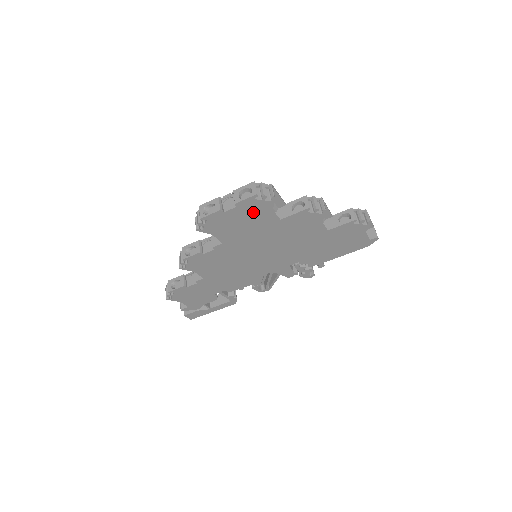
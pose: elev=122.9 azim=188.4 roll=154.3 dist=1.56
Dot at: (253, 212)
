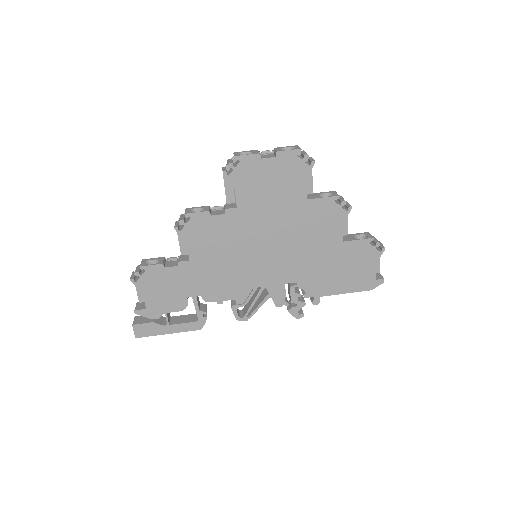
Dot at: (287, 174)
